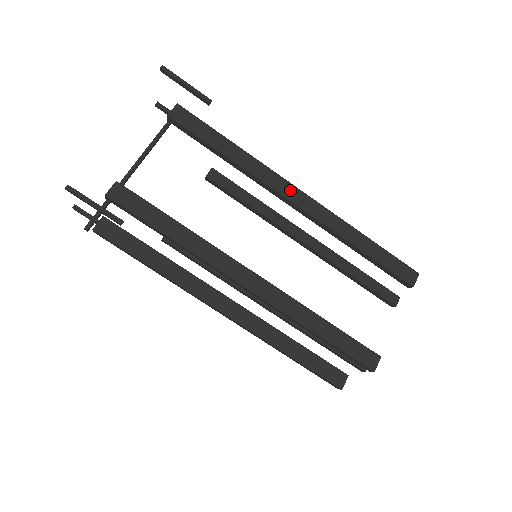
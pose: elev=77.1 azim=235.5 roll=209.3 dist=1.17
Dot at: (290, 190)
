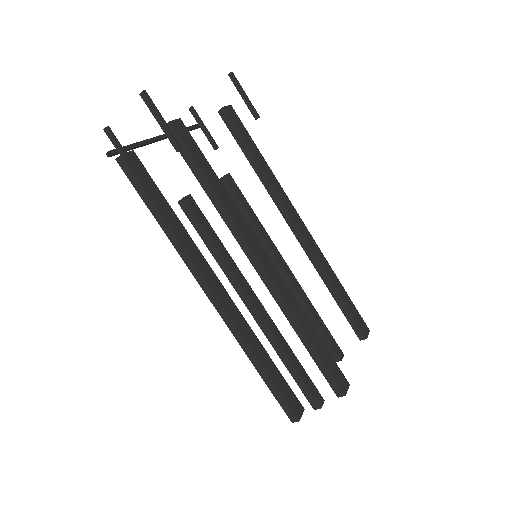
Dot at: (295, 215)
